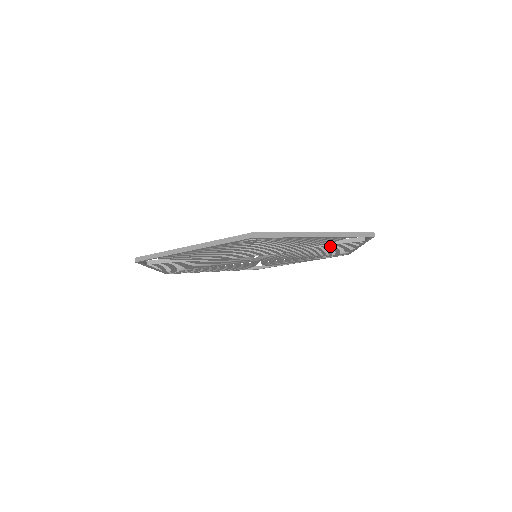
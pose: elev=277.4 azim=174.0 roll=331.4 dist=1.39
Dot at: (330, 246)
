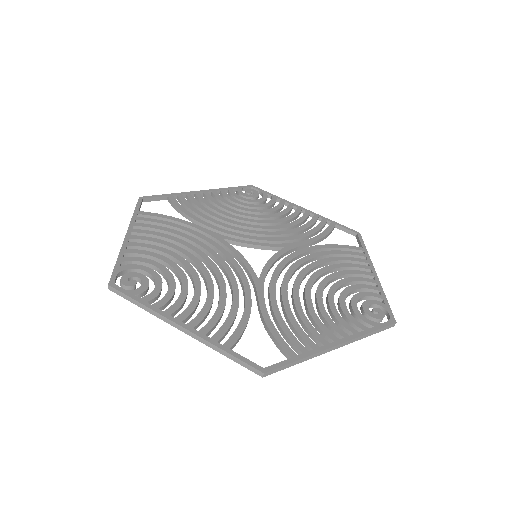
Dot at: (277, 324)
